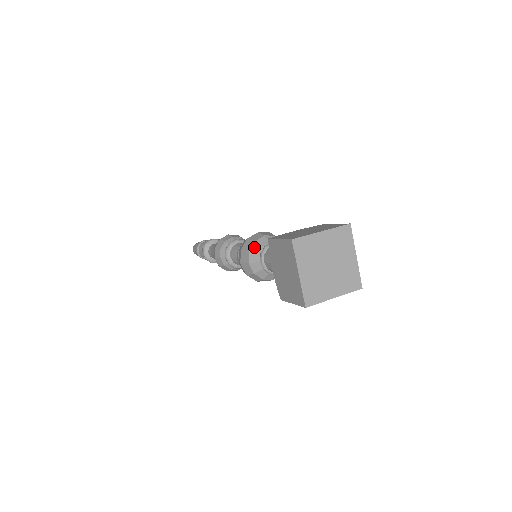
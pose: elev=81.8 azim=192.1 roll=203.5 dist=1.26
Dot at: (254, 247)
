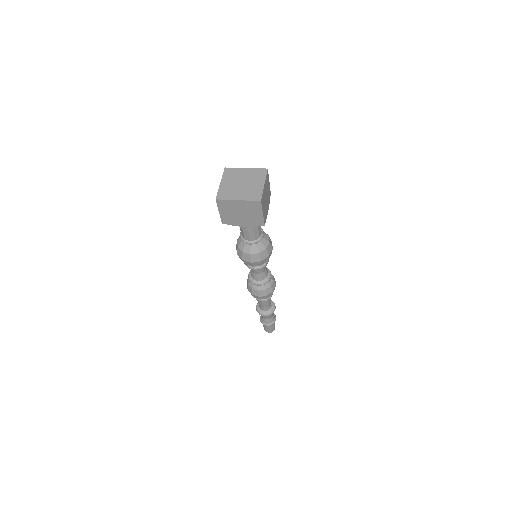
Dot at: occluded
